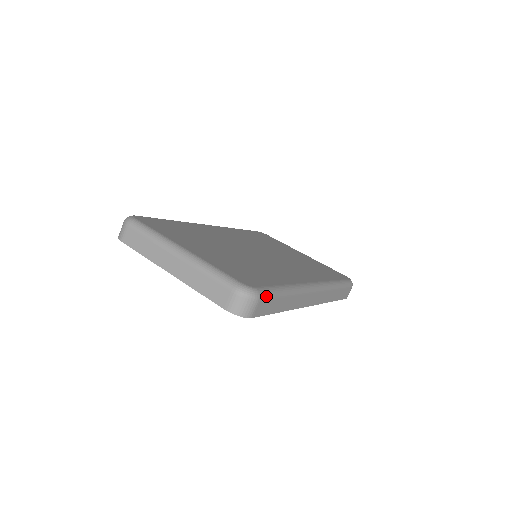
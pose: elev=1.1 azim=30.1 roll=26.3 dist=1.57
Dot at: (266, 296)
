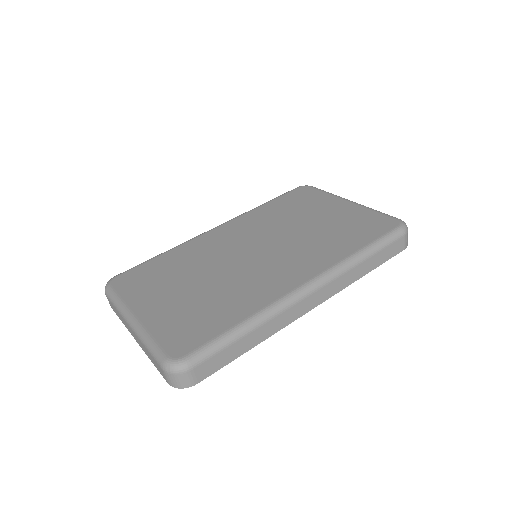
Dot at: (202, 359)
